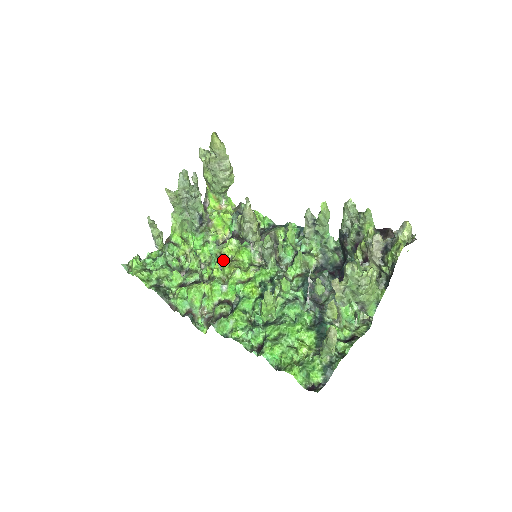
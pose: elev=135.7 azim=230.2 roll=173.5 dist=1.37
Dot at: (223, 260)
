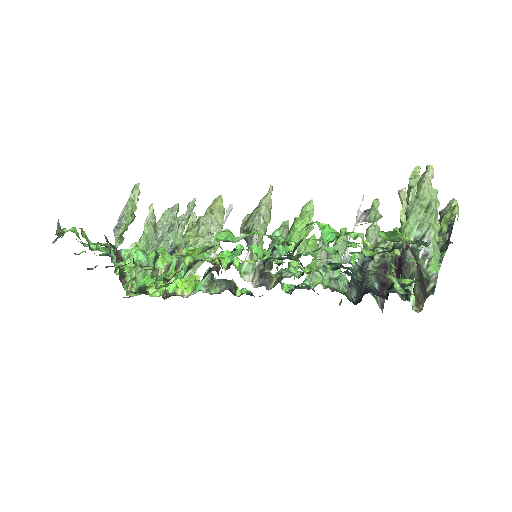
Dot at: occluded
